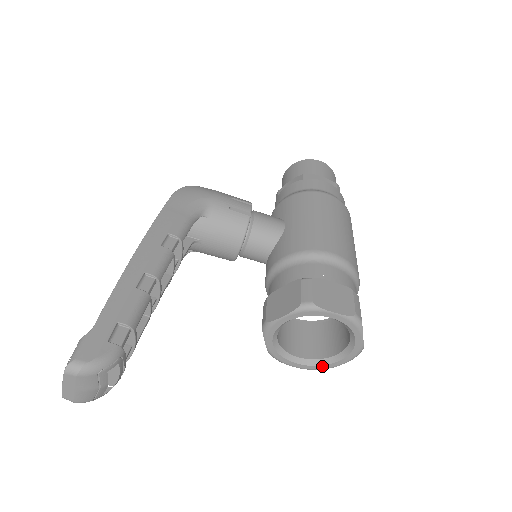
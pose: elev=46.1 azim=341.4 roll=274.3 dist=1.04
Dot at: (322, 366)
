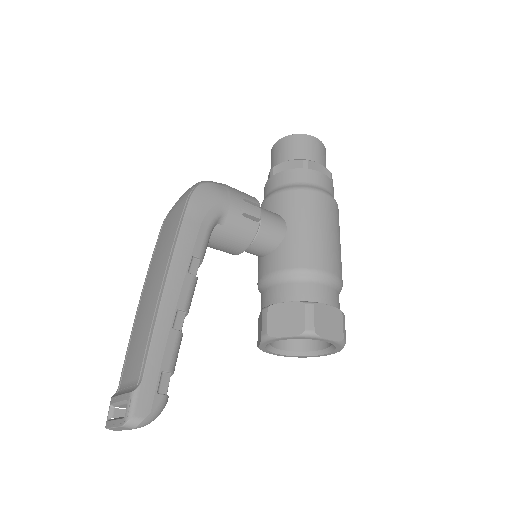
Dot at: (297, 356)
